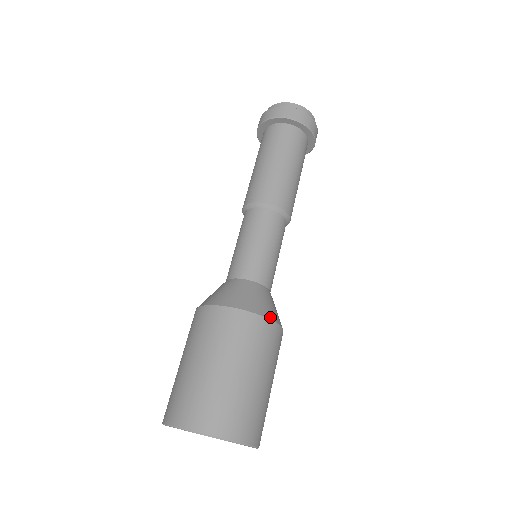
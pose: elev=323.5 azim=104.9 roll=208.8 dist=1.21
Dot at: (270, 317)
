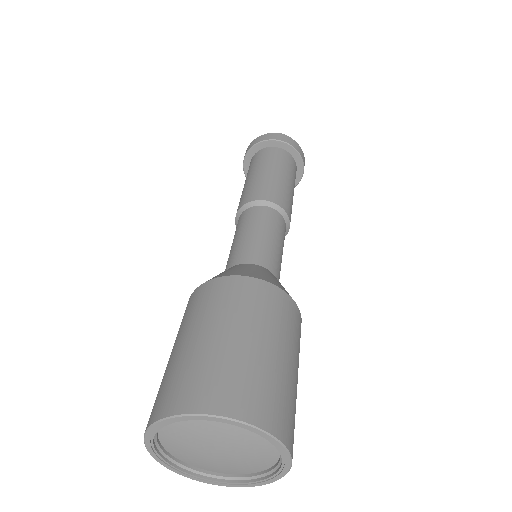
Dot at: (282, 289)
